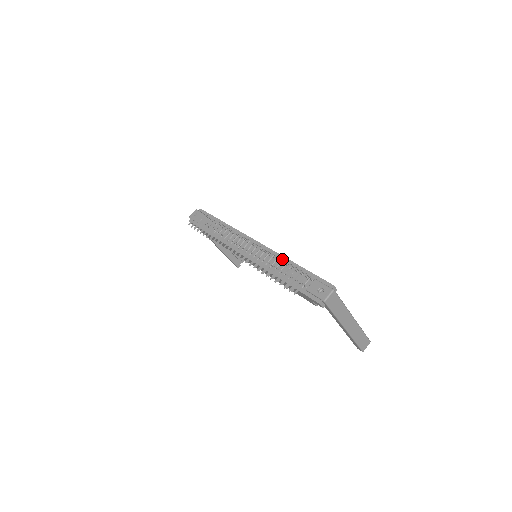
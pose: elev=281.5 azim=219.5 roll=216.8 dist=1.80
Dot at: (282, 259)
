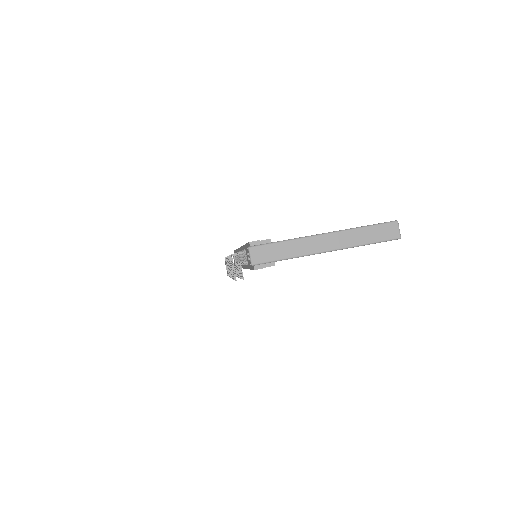
Dot at: occluded
